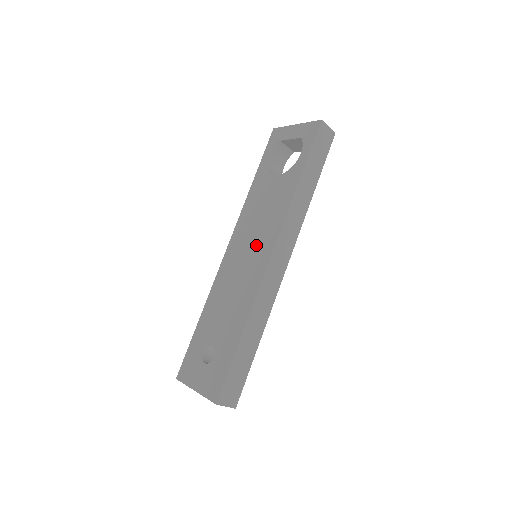
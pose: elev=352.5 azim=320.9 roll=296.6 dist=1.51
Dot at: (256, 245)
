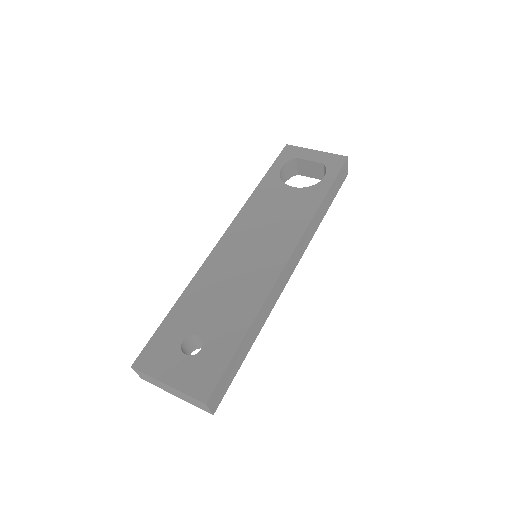
Dot at: (267, 244)
